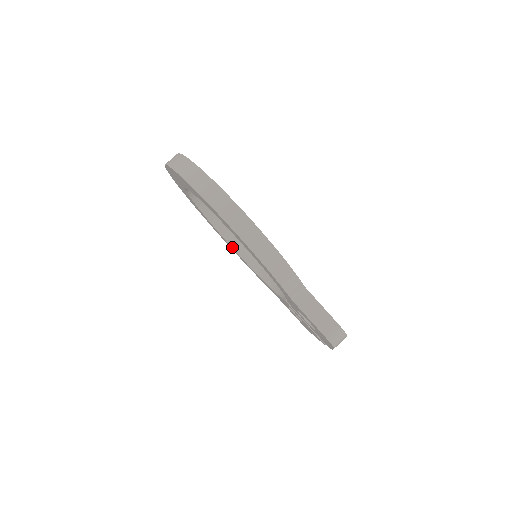
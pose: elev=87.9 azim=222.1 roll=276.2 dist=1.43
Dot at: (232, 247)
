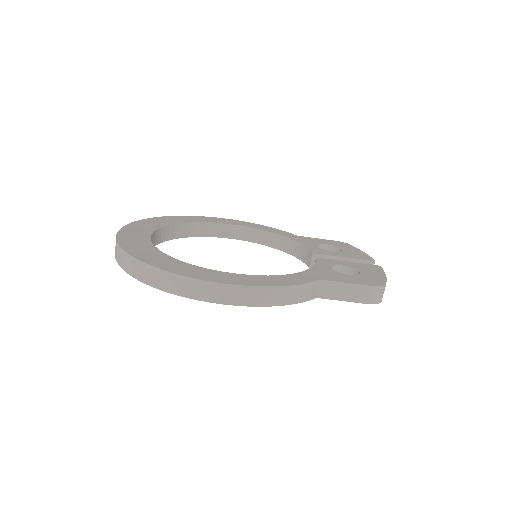
Dot at: (229, 238)
